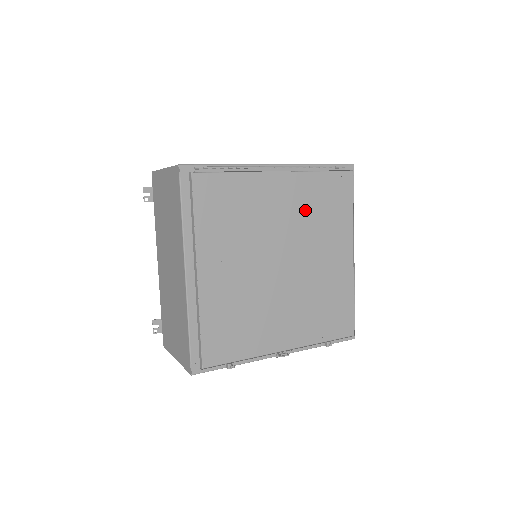
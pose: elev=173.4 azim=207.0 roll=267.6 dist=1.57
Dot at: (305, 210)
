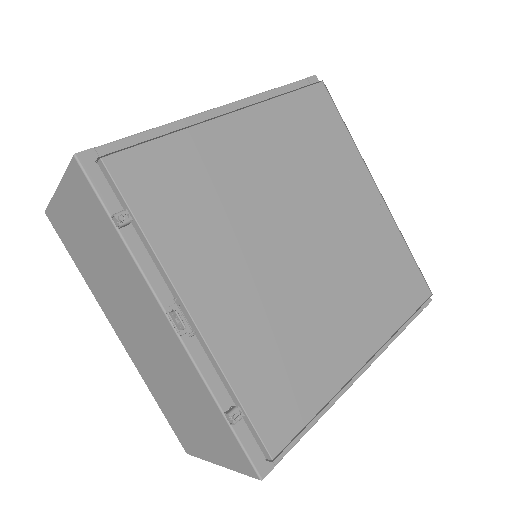
Dot at: (367, 246)
